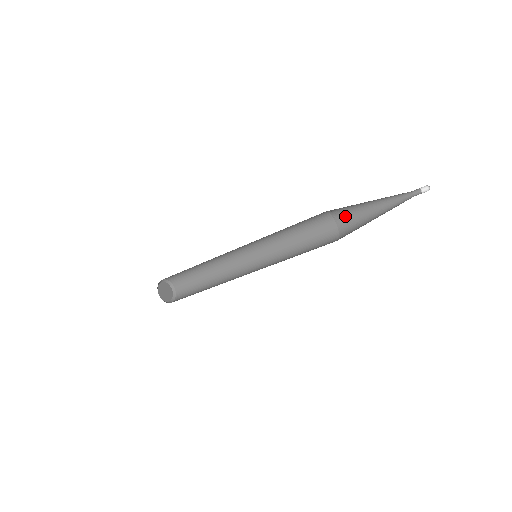
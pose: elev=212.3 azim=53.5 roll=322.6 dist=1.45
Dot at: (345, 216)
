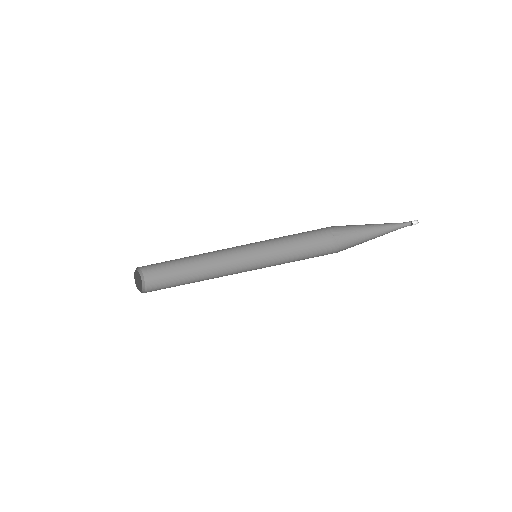
Dot at: (346, 246)
